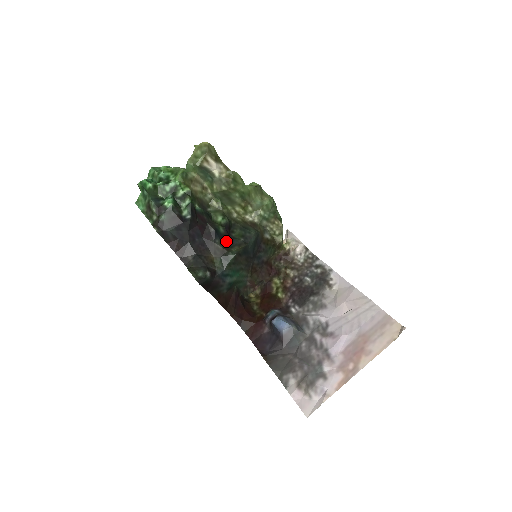
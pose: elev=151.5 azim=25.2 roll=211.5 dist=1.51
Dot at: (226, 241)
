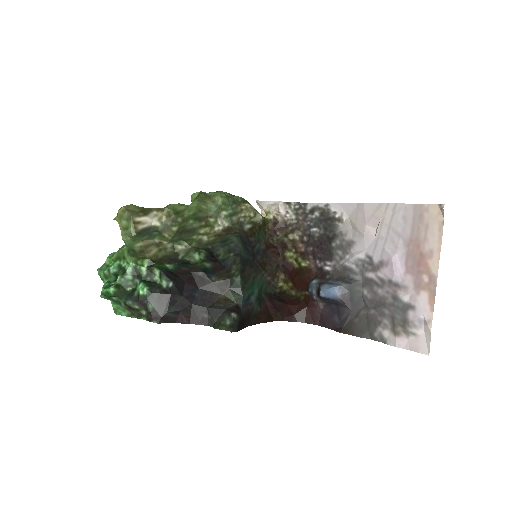
Dot at: (220, 270)
